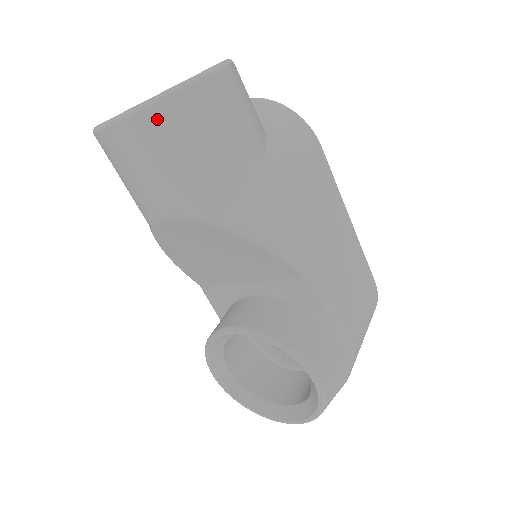
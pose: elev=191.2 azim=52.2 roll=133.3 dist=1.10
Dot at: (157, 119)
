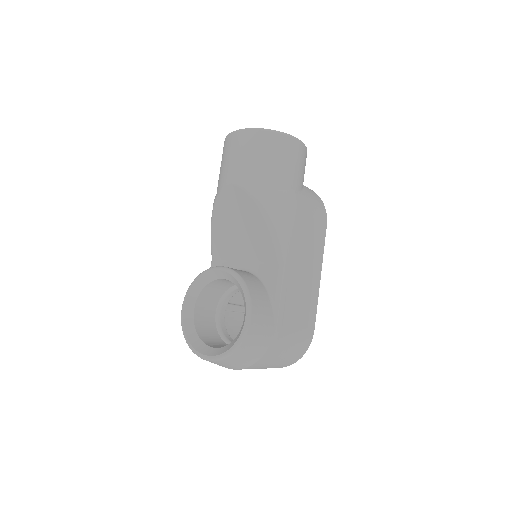
Dot at: (261, 137)
